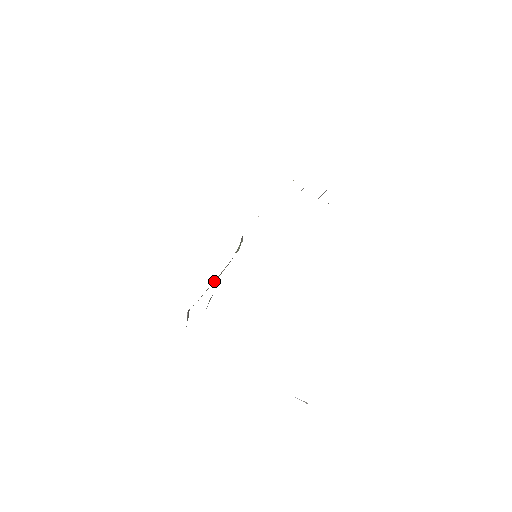
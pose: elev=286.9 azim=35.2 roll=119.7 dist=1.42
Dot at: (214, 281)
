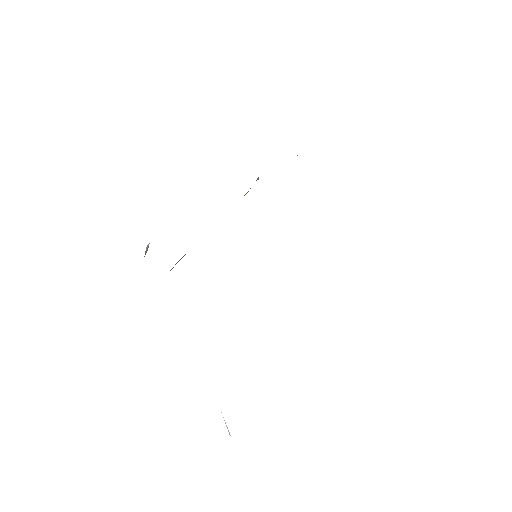
Dot at: occluded
